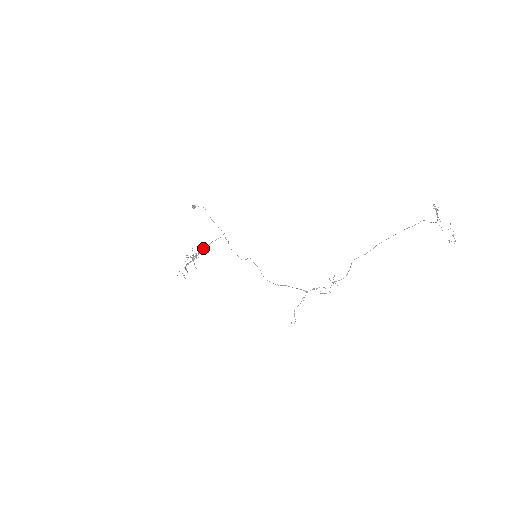
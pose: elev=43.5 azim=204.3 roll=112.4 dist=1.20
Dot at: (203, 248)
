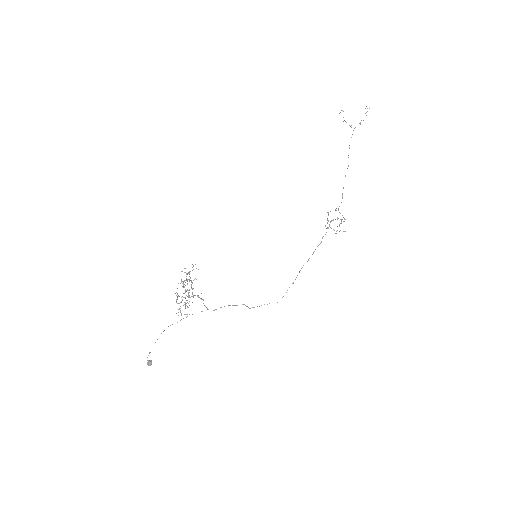
Dot at: (192, 294)
